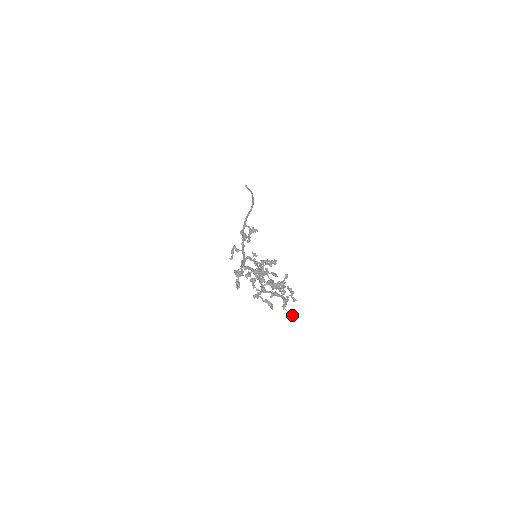
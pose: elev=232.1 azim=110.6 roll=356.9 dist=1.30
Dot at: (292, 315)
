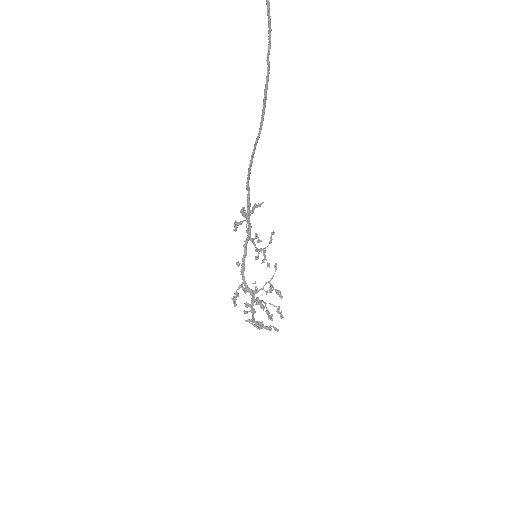
Dot at: (276, 330)
